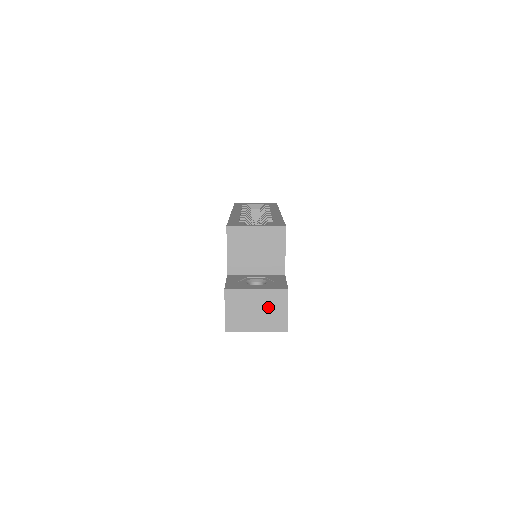
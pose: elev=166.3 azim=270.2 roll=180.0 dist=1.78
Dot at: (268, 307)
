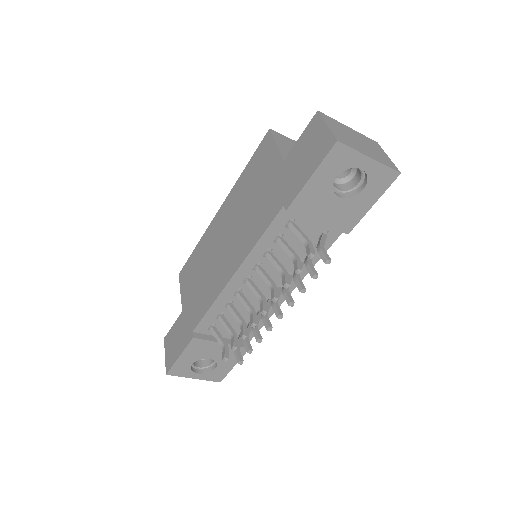
Dot at: (368, 145)
